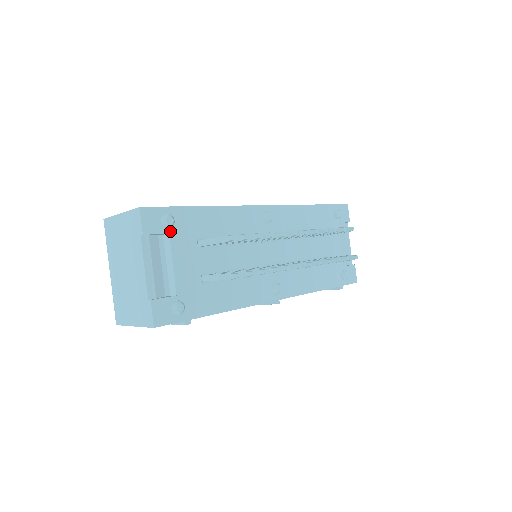
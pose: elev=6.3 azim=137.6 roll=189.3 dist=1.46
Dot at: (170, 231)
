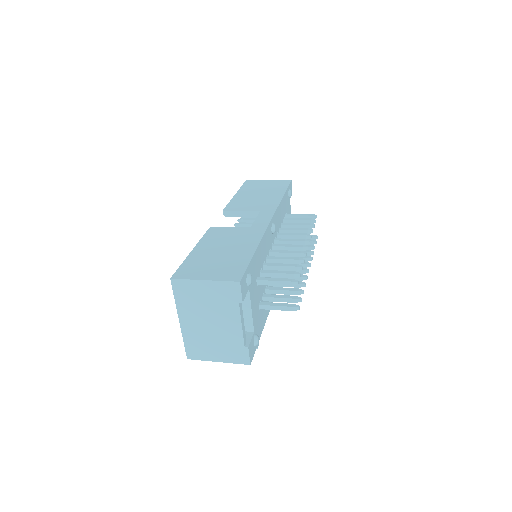
Dot at: (249, 286)
